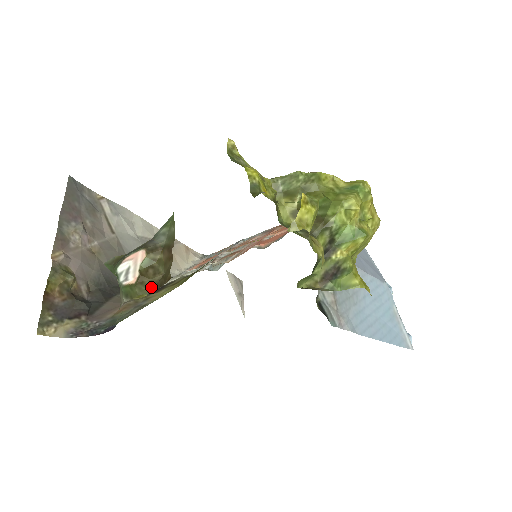
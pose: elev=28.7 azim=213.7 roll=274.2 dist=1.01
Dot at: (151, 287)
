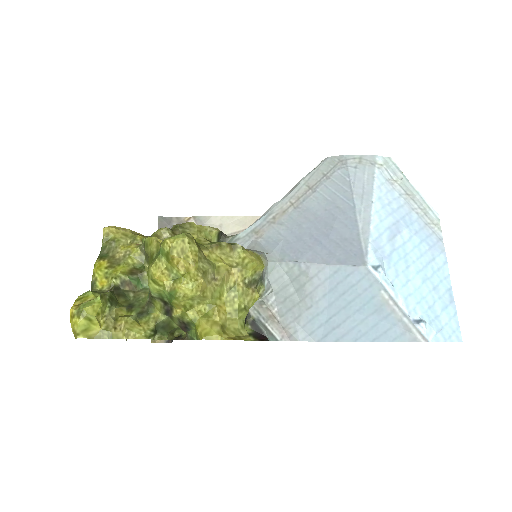
Dot at: occluded
